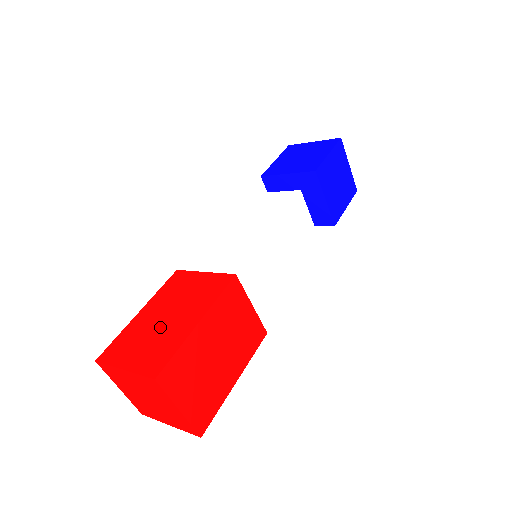
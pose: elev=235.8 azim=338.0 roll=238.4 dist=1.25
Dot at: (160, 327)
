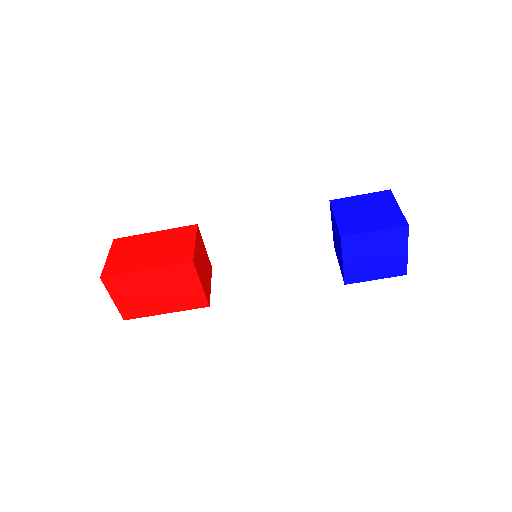
Dot at: (141, 252)
